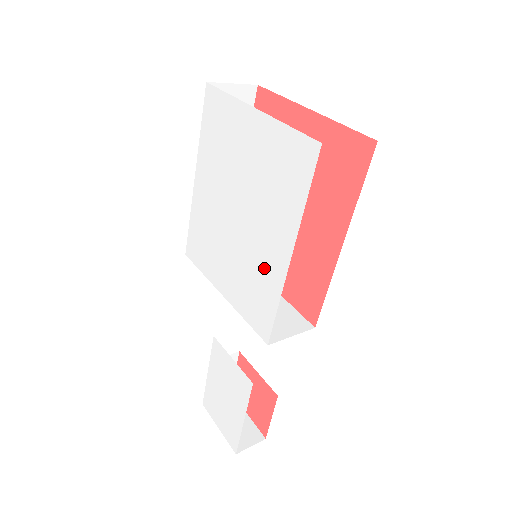
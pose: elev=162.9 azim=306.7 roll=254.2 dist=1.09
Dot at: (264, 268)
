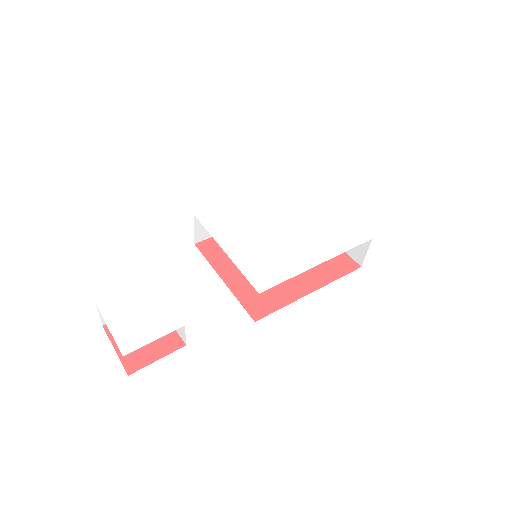
Dot at: (290, 258)
